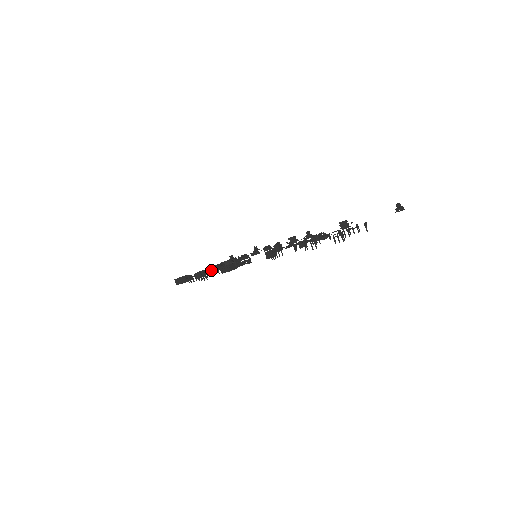
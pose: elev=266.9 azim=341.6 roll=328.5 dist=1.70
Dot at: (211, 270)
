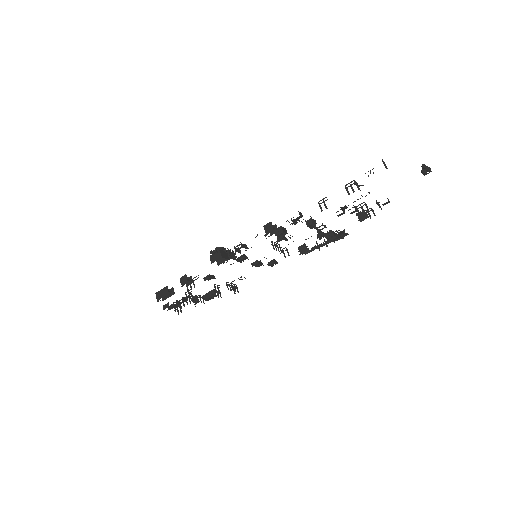
Dot at: (204, 297)
